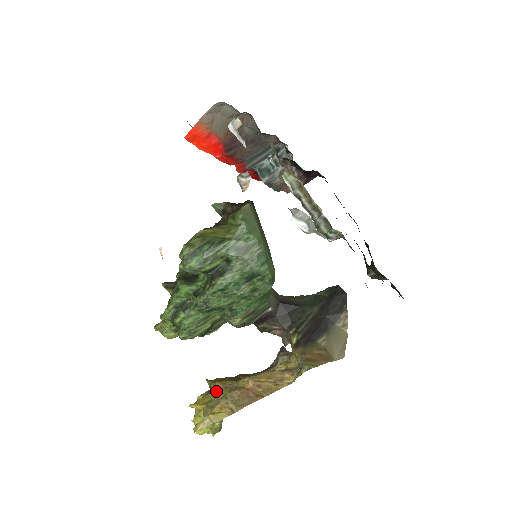
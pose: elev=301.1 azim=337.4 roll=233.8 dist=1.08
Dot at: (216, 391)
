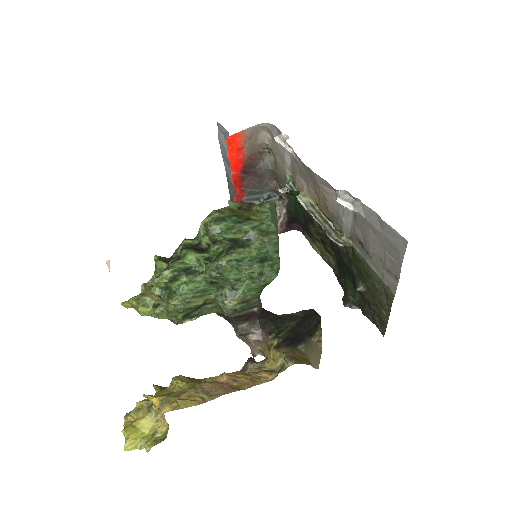
Dot at: (181, 382)
